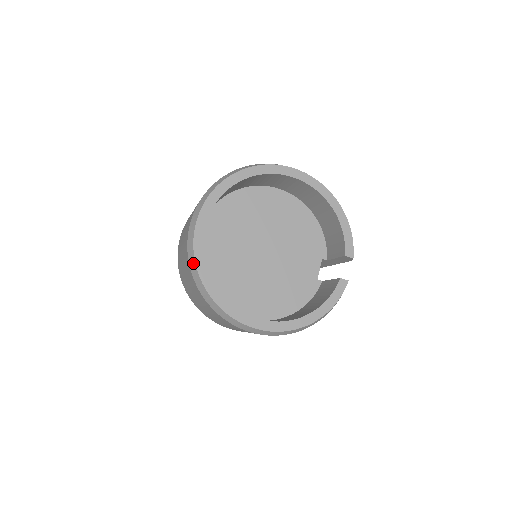
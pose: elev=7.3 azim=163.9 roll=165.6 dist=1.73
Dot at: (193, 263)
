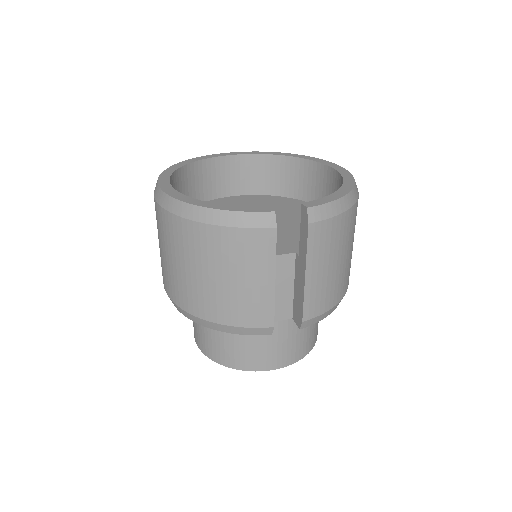
Dot at: occluded
